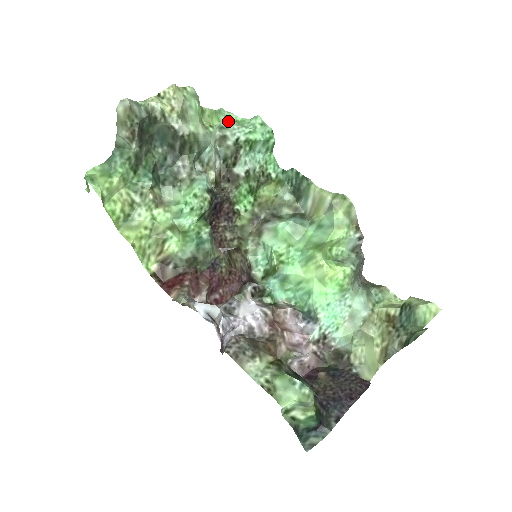
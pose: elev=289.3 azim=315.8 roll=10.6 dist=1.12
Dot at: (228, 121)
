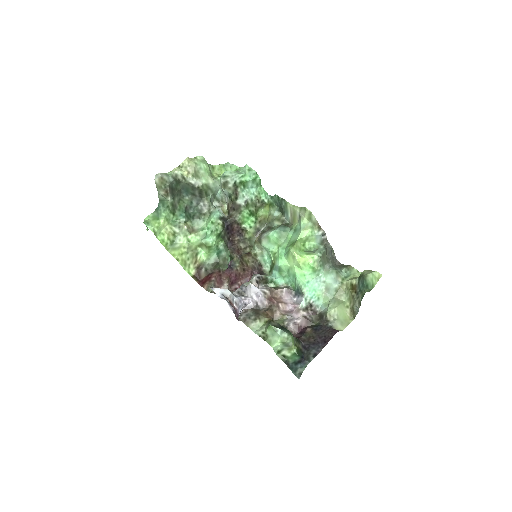
Dot at: (228, 171)
